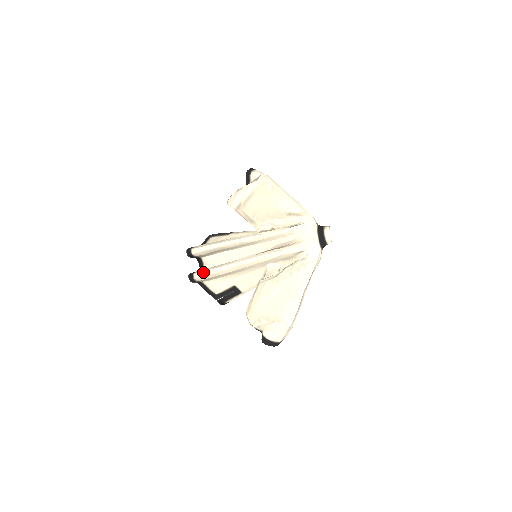
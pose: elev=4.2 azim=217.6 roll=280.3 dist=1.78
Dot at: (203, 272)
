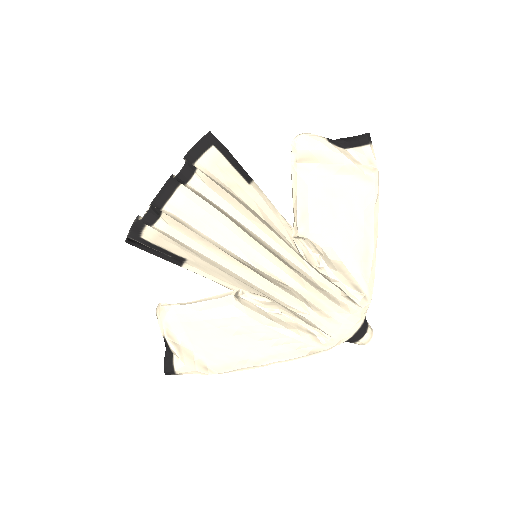
Dot at: (180, 233)
